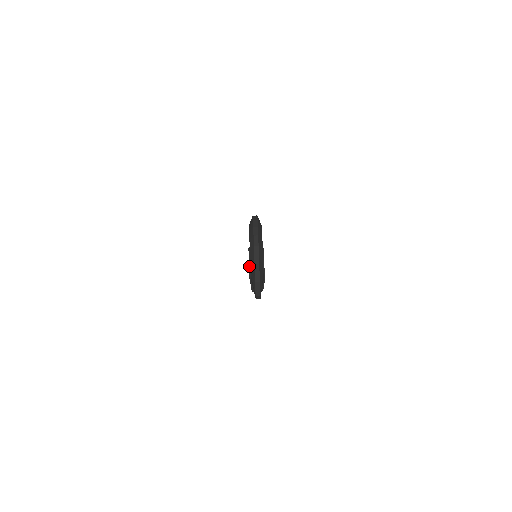
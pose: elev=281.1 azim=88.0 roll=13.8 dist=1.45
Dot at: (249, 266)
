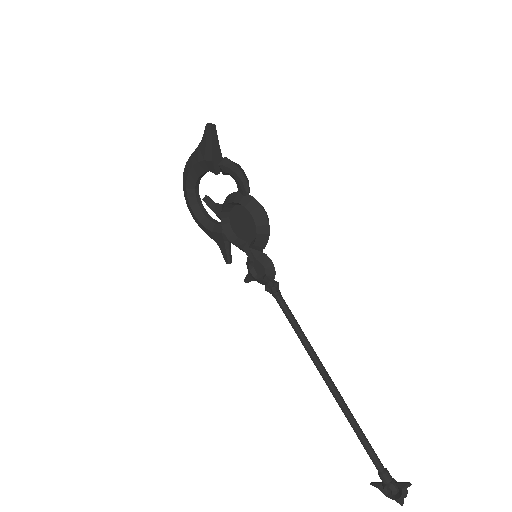
Dot at: (225, 205)
